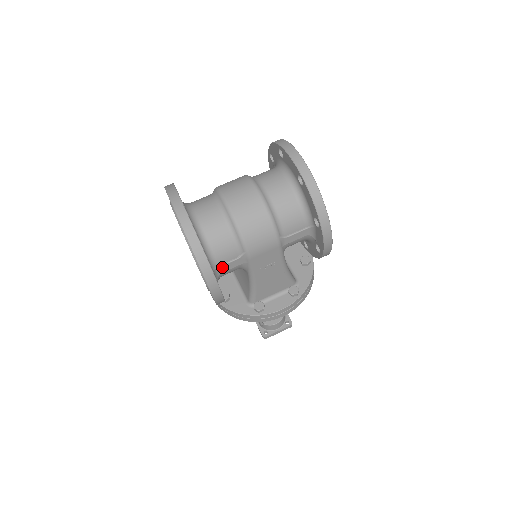
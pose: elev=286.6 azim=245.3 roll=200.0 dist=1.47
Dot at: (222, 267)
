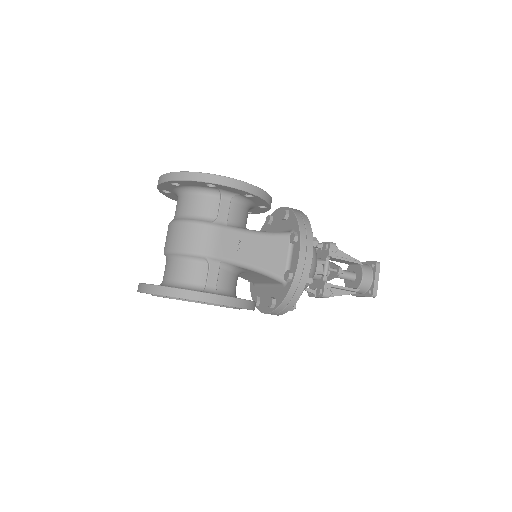
Dot at: (209, 284)
